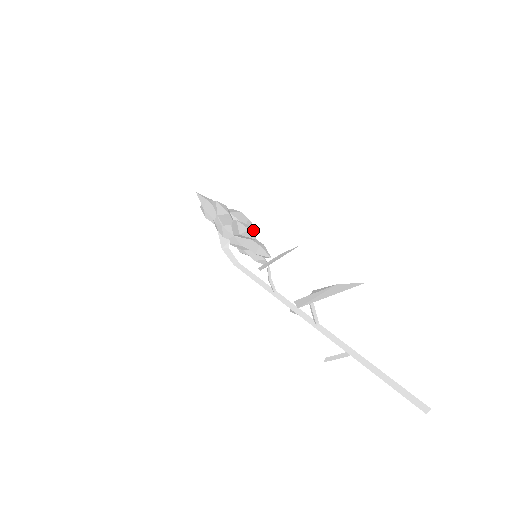
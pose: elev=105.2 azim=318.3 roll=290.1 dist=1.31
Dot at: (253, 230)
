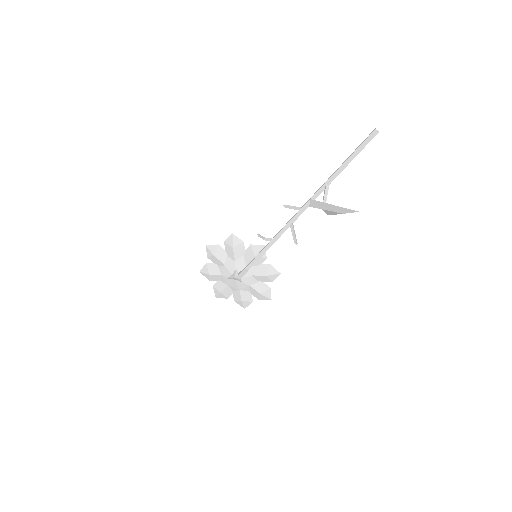
Dot at: occluded
